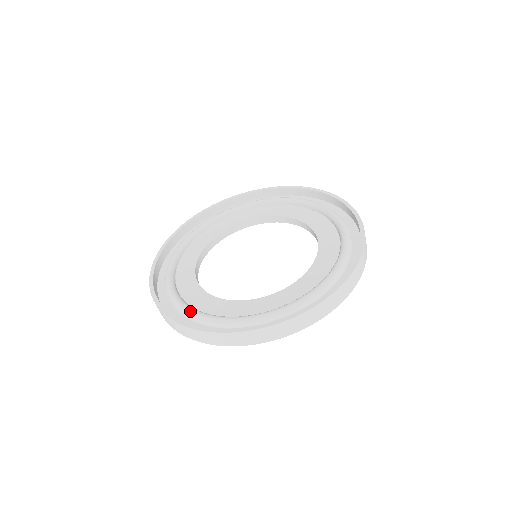
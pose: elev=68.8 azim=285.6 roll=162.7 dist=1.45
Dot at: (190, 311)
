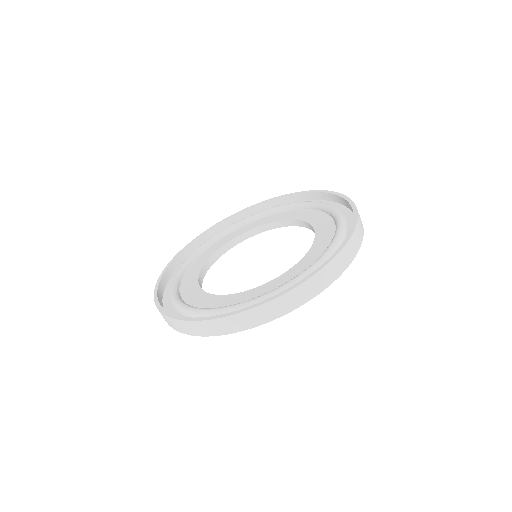
Dot at: (177, 302)
